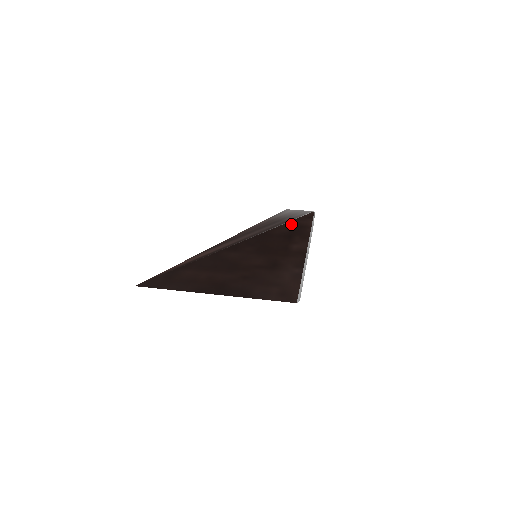
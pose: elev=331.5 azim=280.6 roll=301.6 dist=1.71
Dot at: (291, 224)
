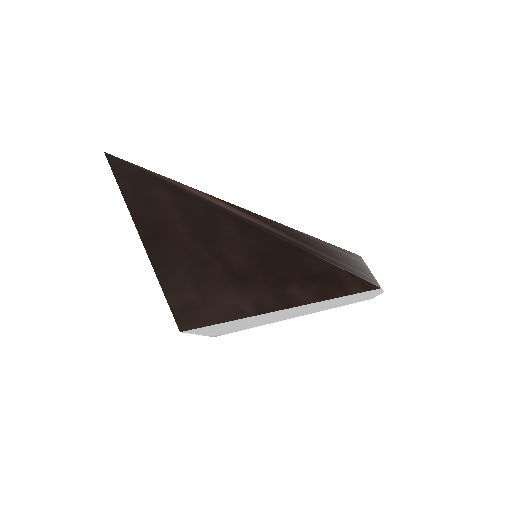
Dot at: (336, 271)
